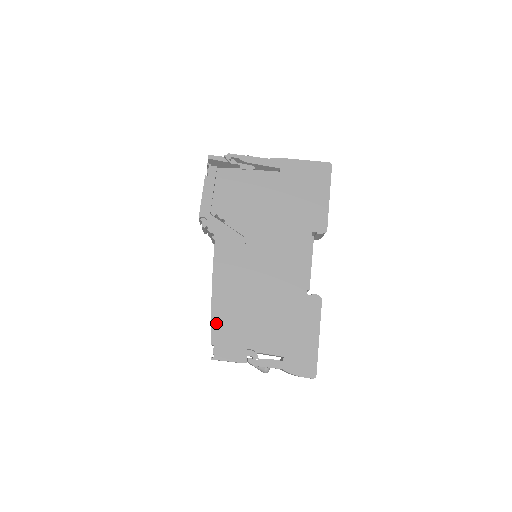
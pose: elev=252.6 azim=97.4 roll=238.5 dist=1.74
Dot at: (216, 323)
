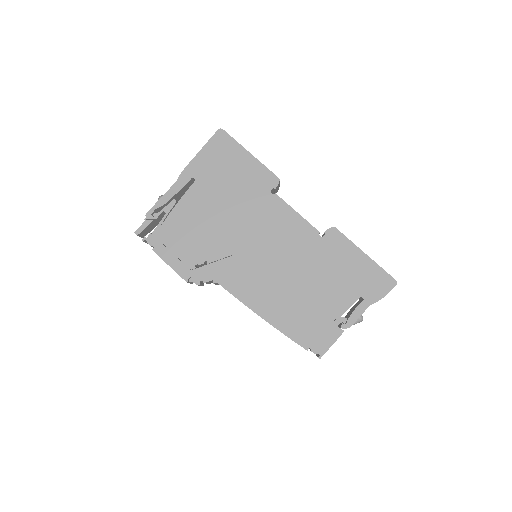
Dot at: (292, 333)
